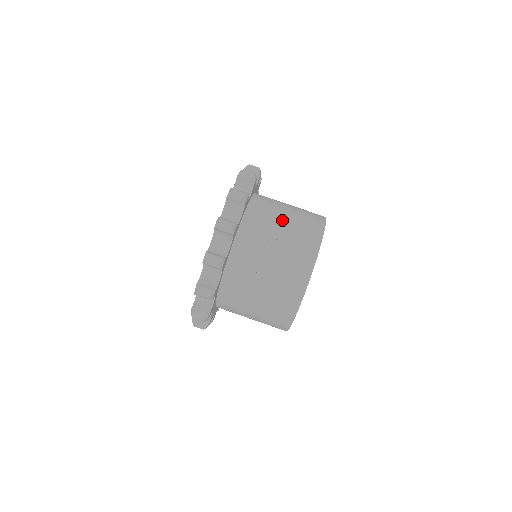
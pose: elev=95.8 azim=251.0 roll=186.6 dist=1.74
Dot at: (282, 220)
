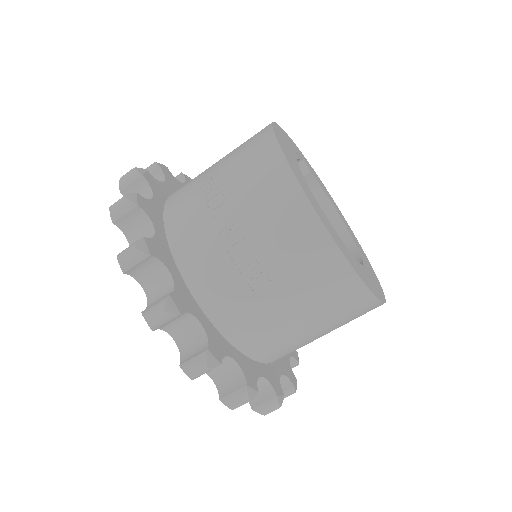
Dot at: (212, 178)
